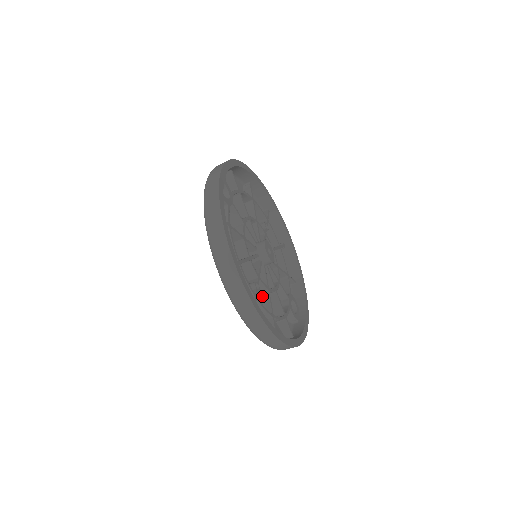
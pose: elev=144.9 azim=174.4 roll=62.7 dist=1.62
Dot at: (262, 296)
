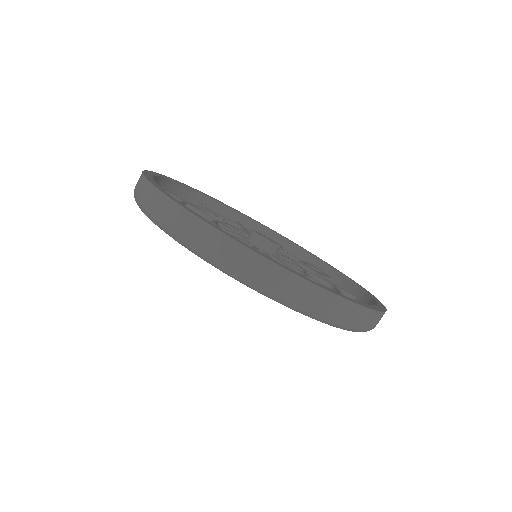
Dot at: occluded
